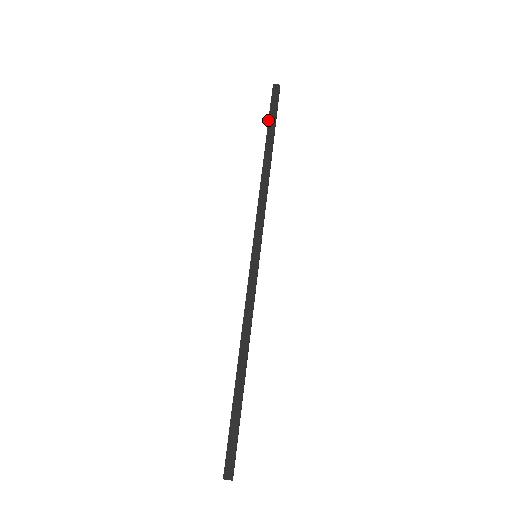
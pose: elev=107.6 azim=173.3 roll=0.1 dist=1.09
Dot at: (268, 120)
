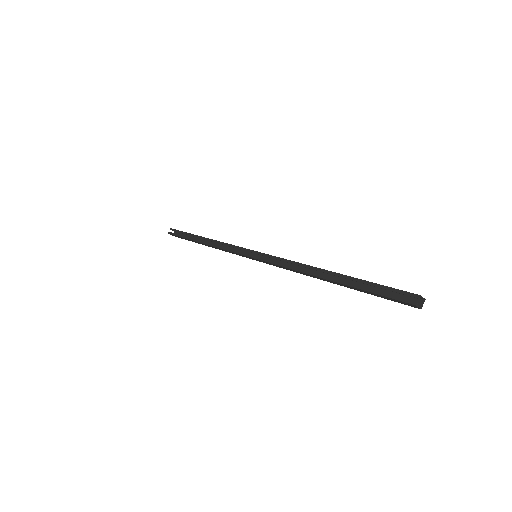
Dot at: (186, 232)
